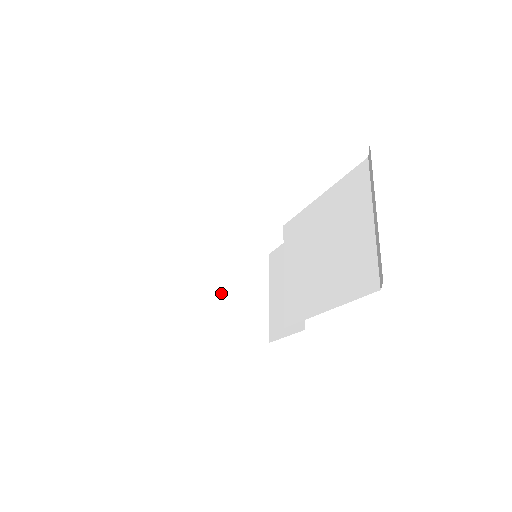
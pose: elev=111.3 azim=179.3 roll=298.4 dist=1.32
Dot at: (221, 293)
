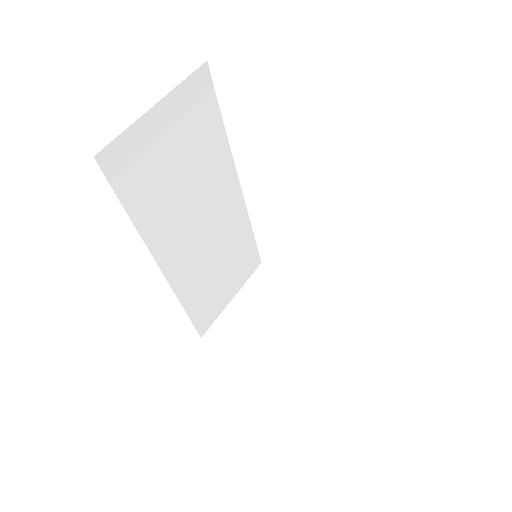
Dot at: (278, 327)
